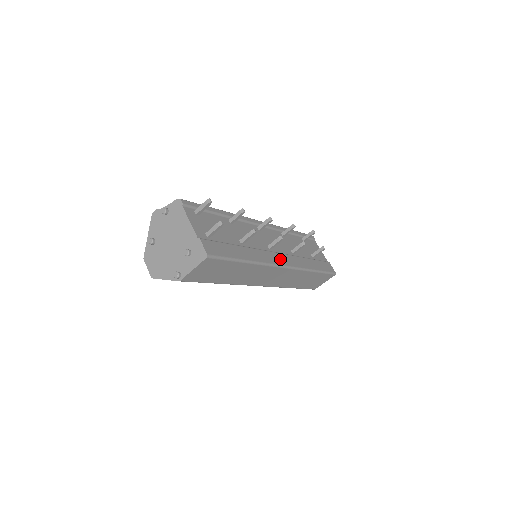
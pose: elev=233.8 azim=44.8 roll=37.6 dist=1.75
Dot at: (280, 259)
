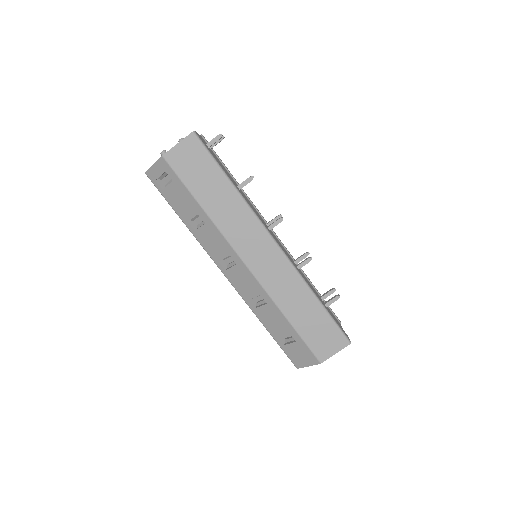
Dot at: (273, 236)
